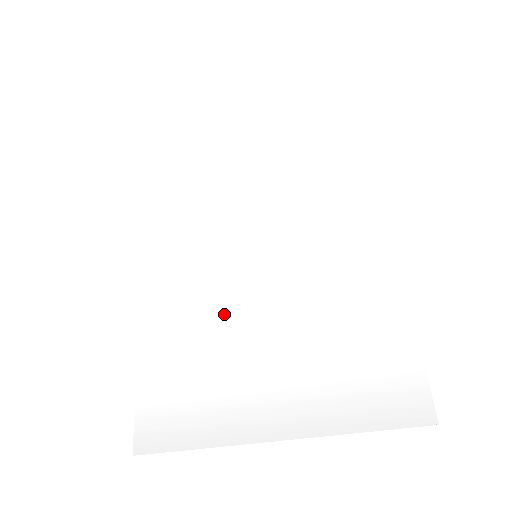
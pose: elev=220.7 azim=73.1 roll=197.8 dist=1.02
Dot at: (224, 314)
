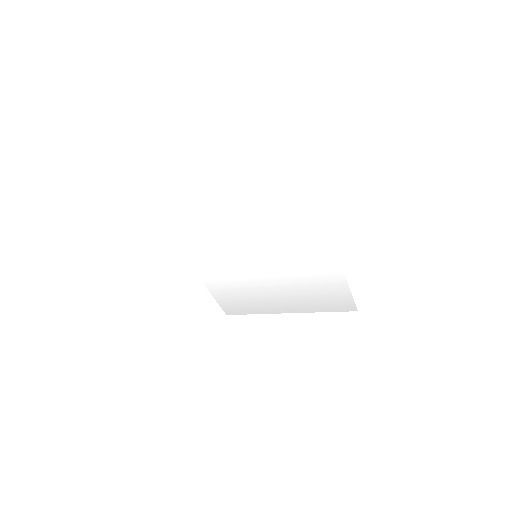
Dot at: (248, 277)
